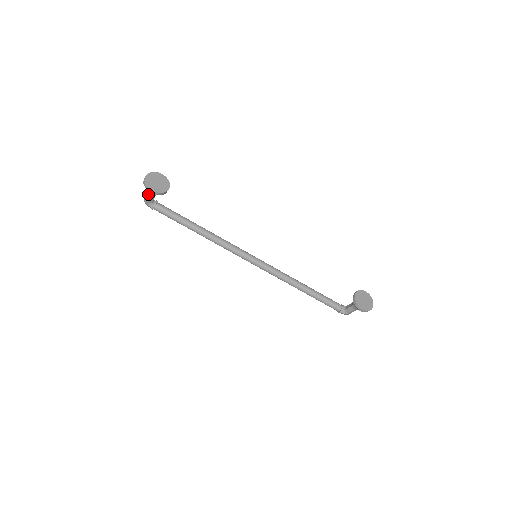
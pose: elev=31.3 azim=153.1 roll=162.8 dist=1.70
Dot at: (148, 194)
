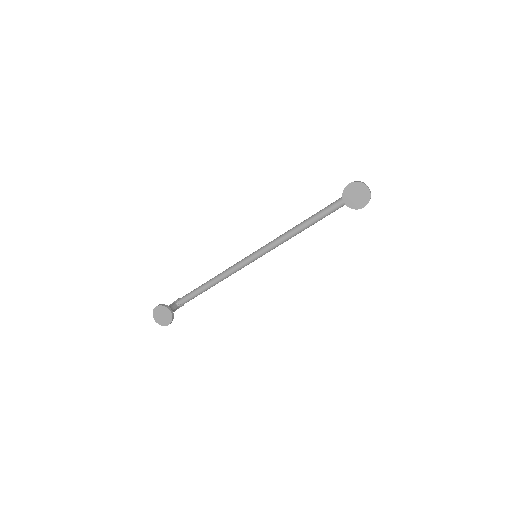
Dot at: occluded
